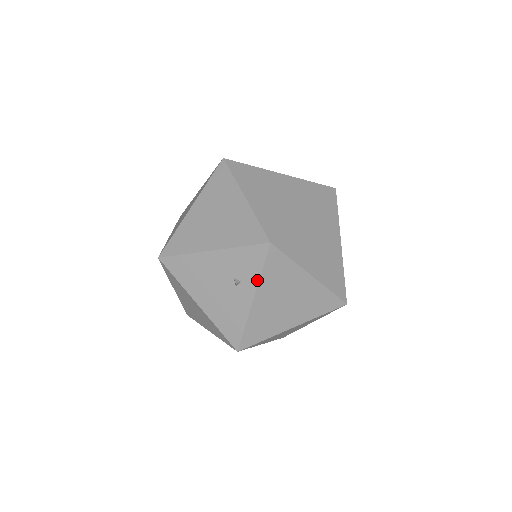
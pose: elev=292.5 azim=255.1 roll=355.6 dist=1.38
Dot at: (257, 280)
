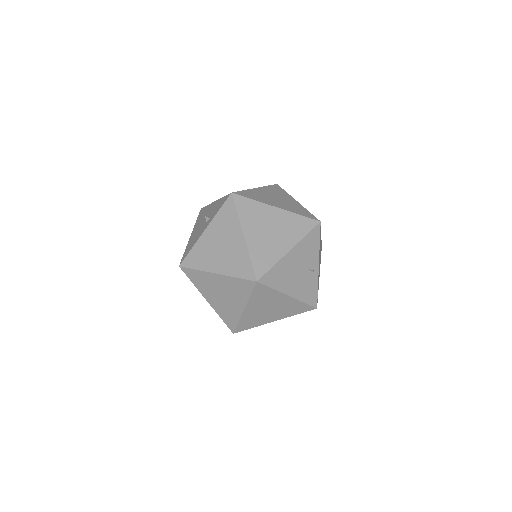
Dot at: (214, 217)
